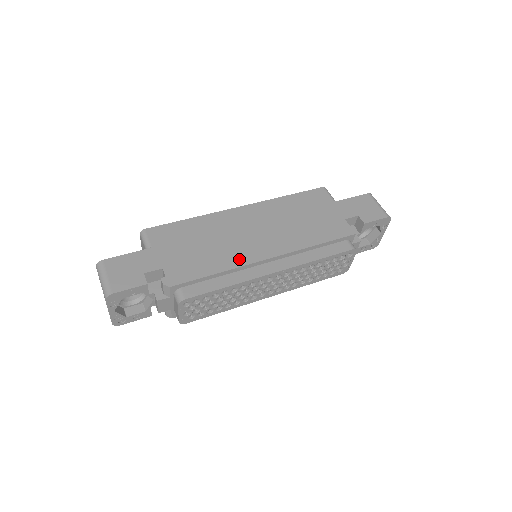
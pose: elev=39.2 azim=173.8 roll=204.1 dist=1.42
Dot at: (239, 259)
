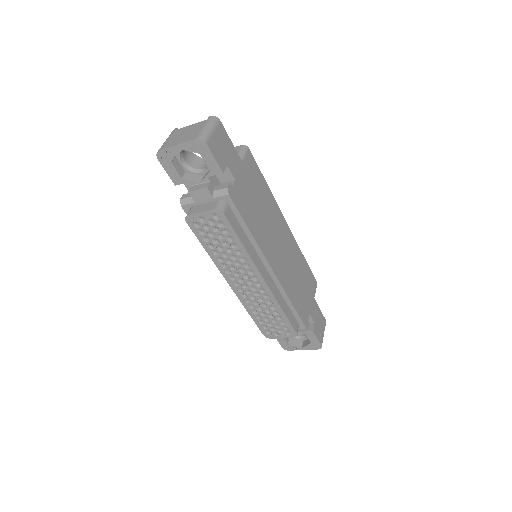
Dot at: (263, 244)
